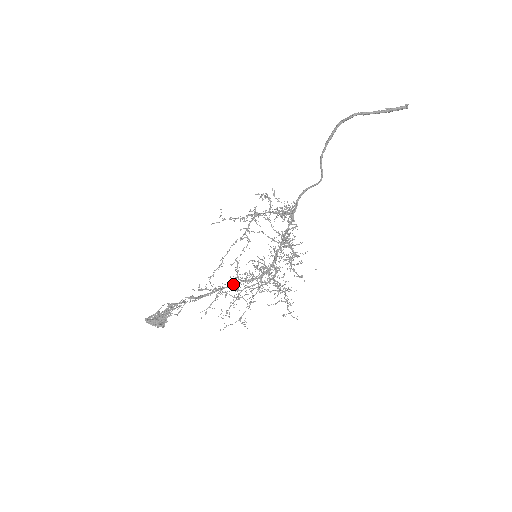
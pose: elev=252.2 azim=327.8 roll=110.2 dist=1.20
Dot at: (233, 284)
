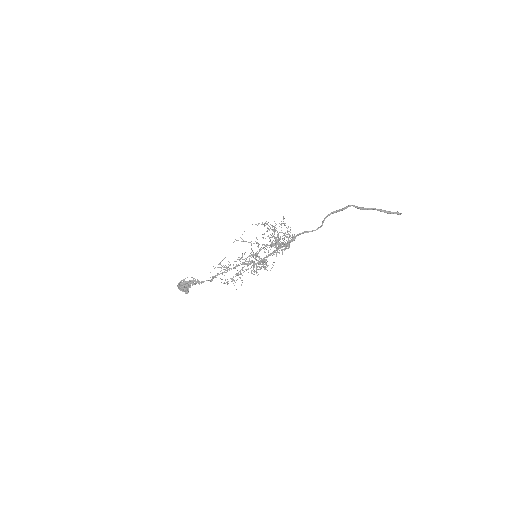
Dot at: occluded
